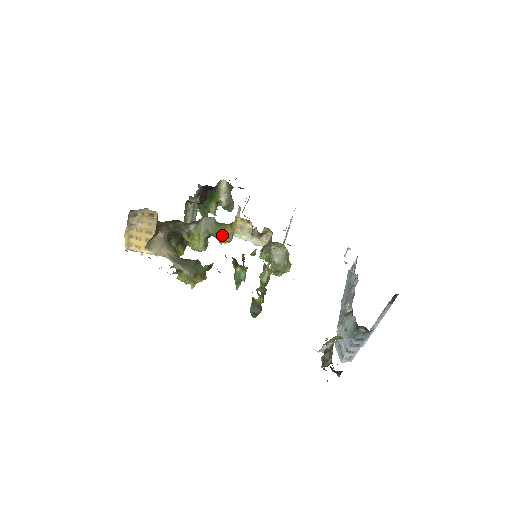
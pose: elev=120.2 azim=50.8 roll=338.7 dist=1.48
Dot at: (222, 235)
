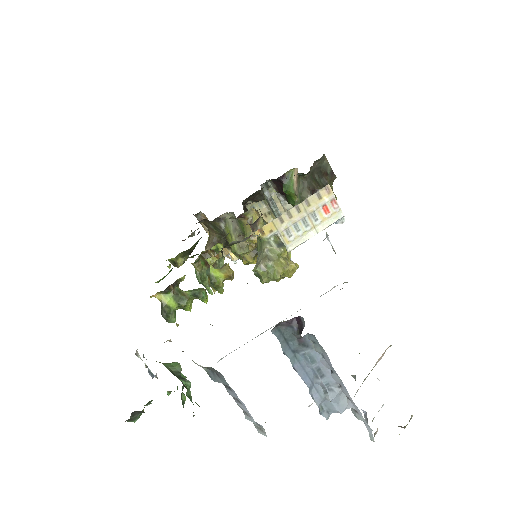
Dot at: (246, 233)
